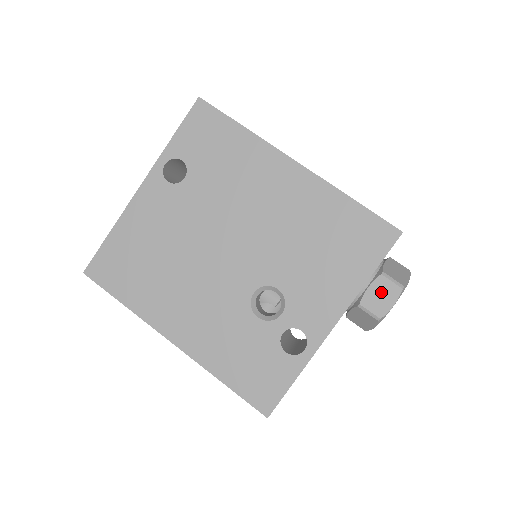
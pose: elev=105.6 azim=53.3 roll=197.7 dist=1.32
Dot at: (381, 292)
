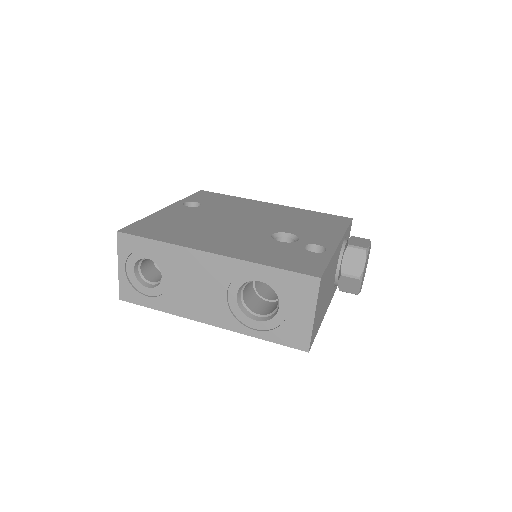
Dot at: (358, 241)
